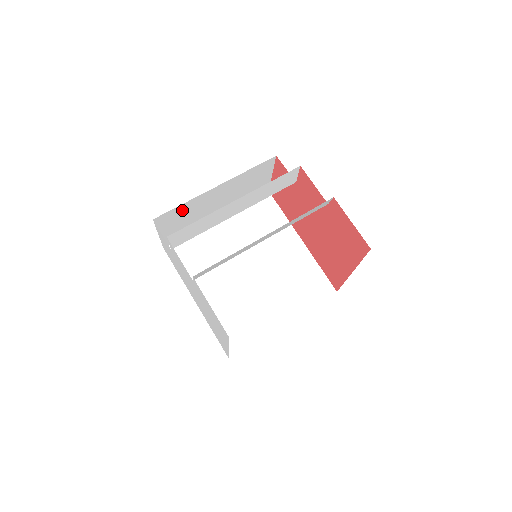
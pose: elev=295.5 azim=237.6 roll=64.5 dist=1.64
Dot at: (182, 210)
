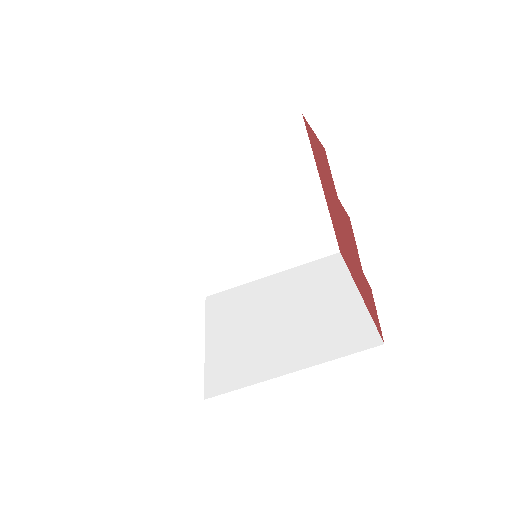
Dot at: occluded
